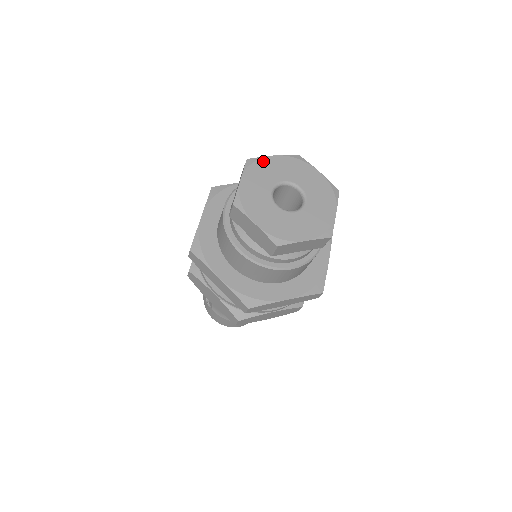
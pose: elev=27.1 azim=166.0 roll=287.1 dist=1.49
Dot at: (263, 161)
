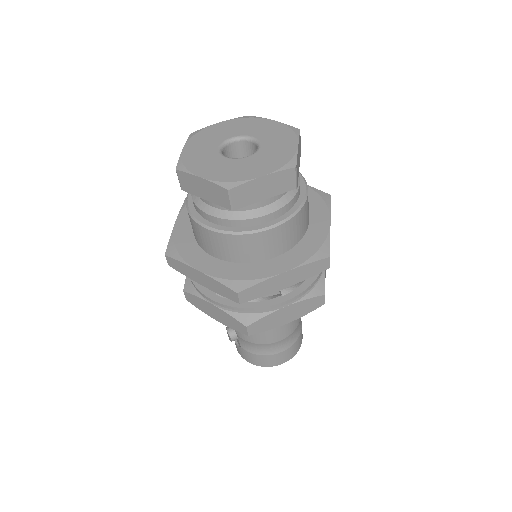
Dot at: (208, 129)
